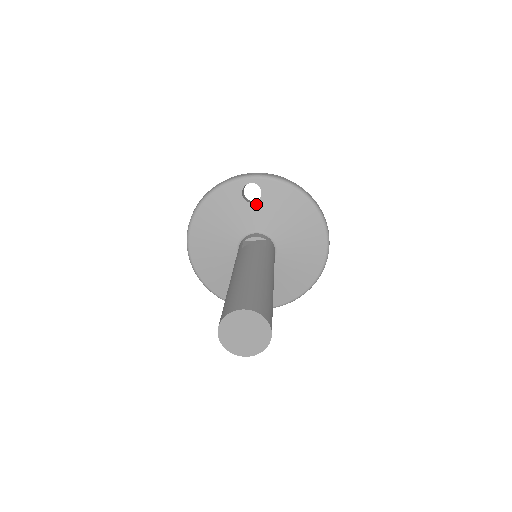
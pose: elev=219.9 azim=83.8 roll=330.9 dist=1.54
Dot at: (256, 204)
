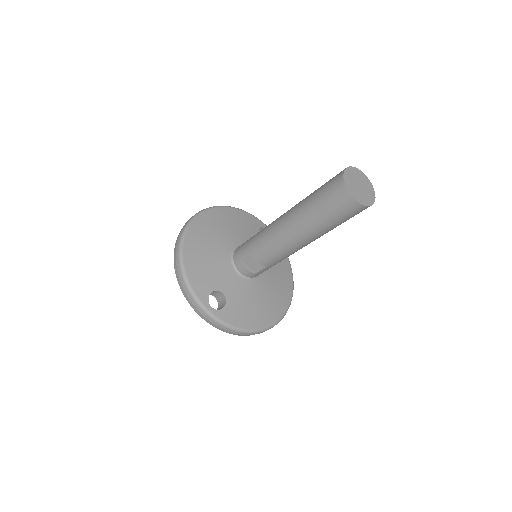
Dot at: occluded
